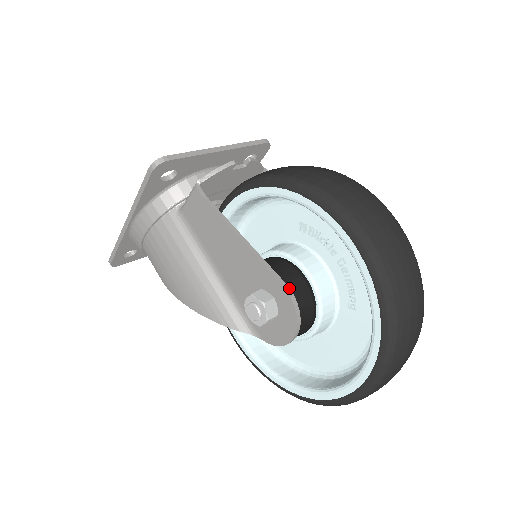
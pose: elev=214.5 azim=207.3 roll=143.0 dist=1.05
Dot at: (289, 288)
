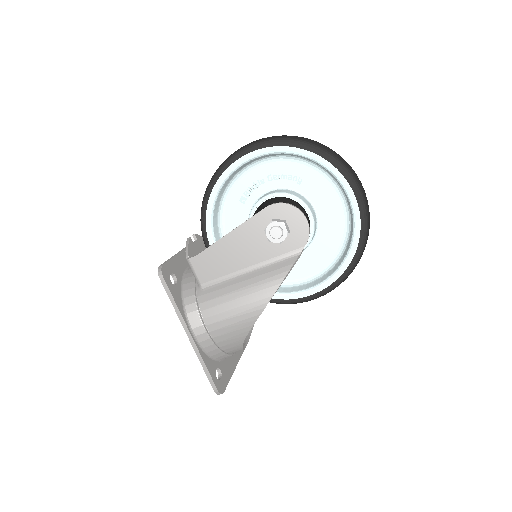
Dot at: (269, 205)
